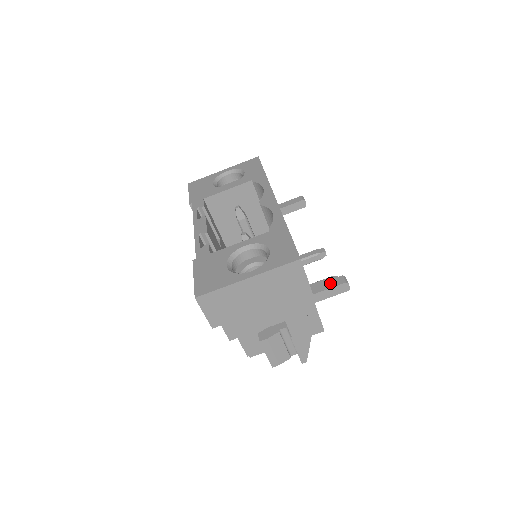
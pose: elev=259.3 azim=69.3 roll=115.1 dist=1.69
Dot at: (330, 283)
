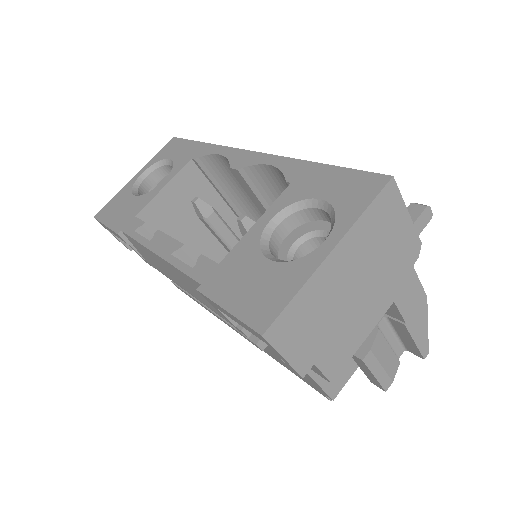
Dot at: occluded
